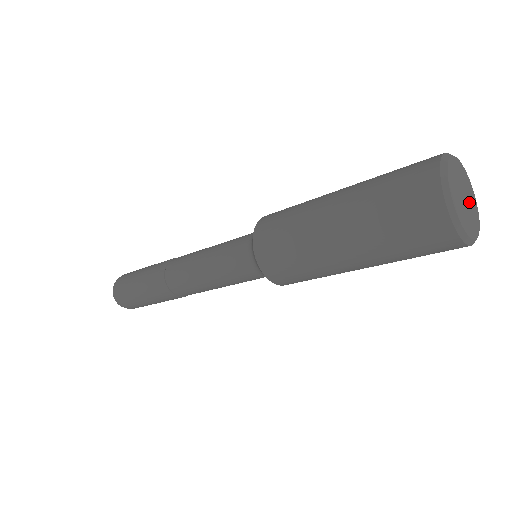
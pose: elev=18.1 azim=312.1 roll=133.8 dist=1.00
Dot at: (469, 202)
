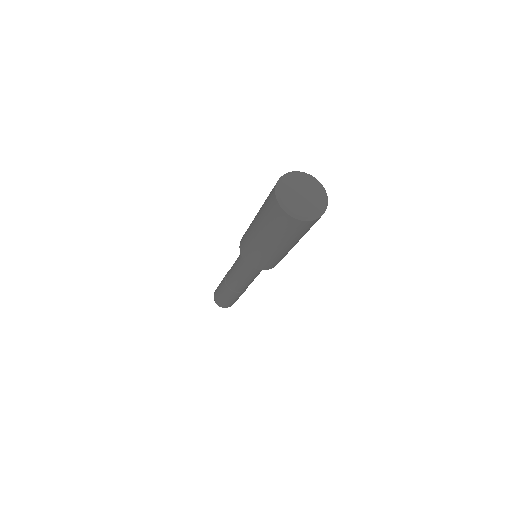
Dot at: (308, 201)
